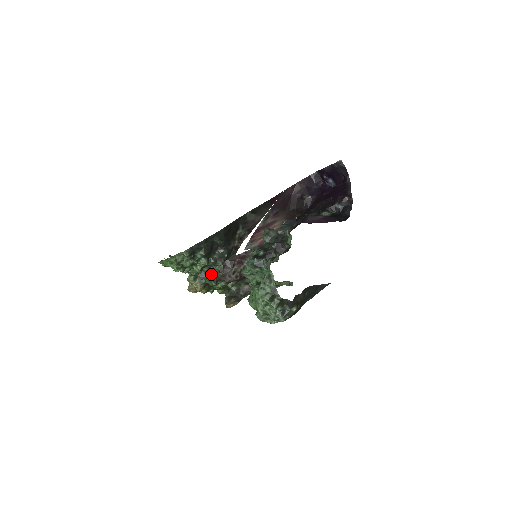
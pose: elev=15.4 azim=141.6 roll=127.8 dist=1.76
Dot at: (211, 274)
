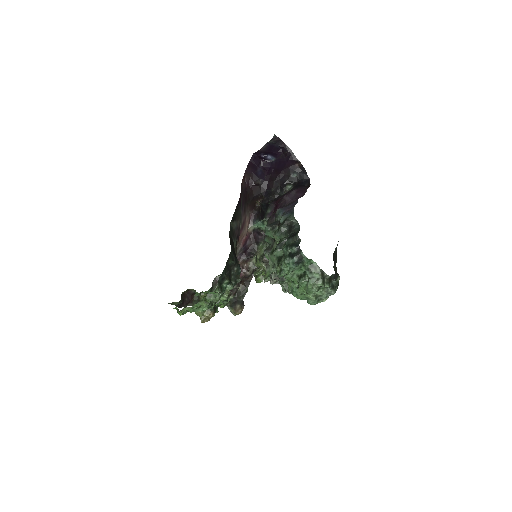
Dot at: occluded
